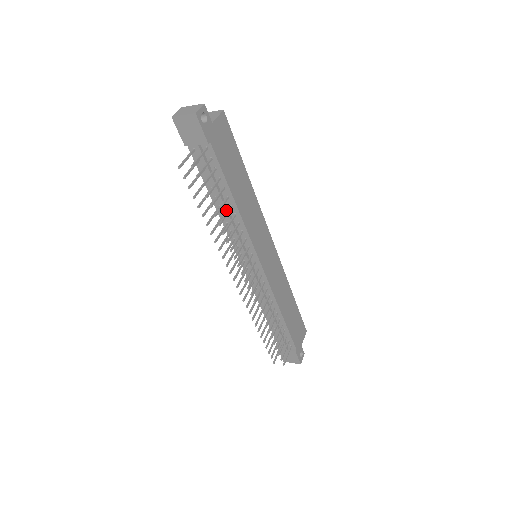
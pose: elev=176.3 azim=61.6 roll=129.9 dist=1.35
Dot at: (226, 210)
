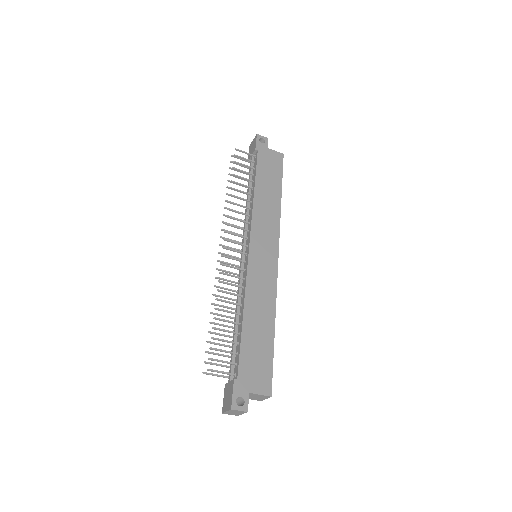
Dot at: (248, 198)
